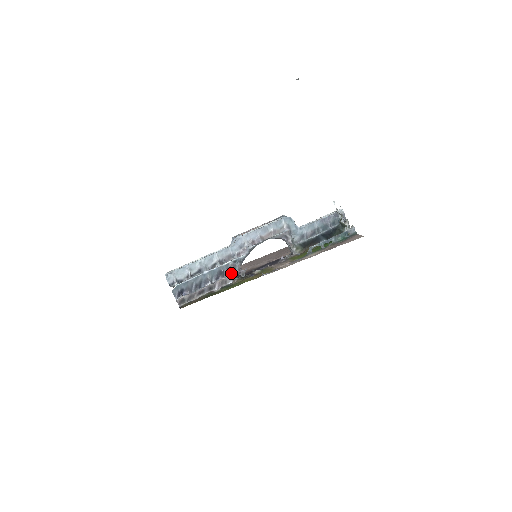
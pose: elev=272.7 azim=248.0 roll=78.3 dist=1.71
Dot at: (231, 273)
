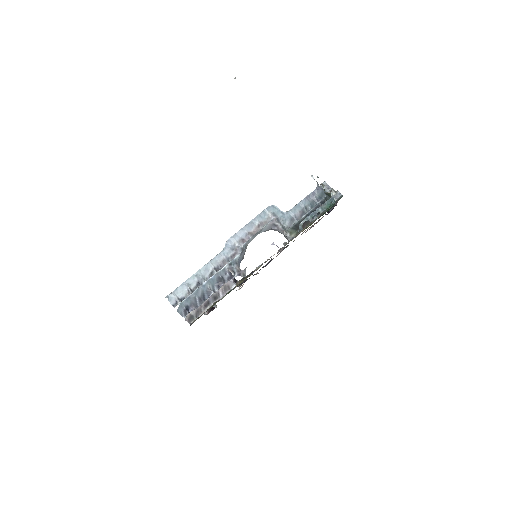
Dot at: (231, 277)
